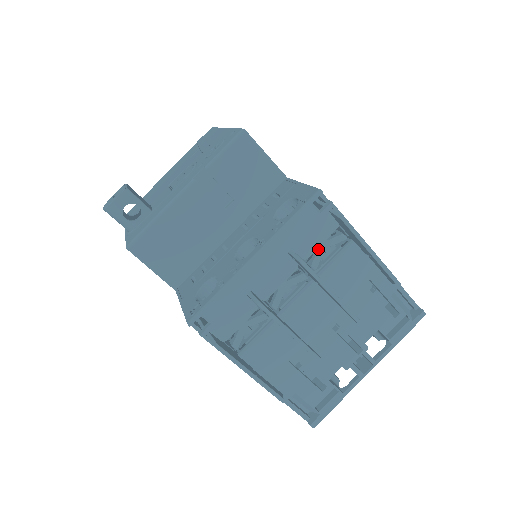
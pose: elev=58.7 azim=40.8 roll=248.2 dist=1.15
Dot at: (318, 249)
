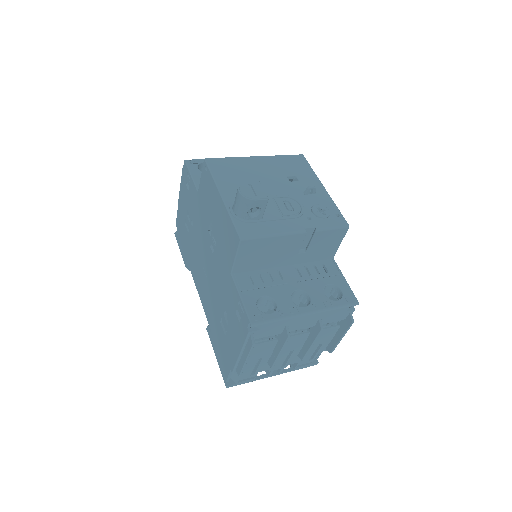
Dot at: occluded
